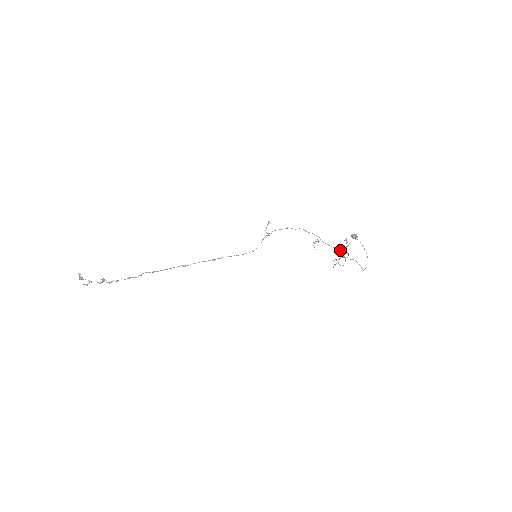
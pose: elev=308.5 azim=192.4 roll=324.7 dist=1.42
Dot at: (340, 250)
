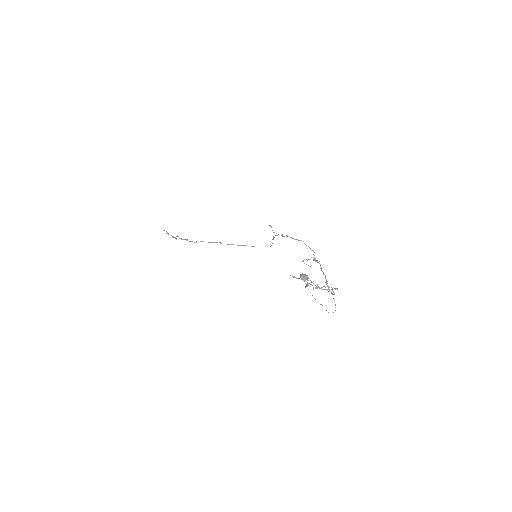
Dot at: (325, 278)
